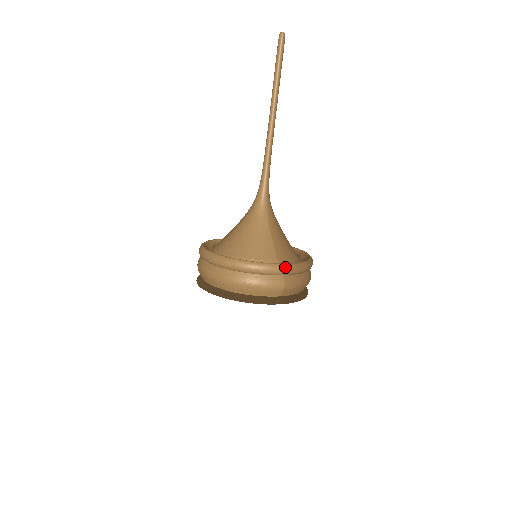
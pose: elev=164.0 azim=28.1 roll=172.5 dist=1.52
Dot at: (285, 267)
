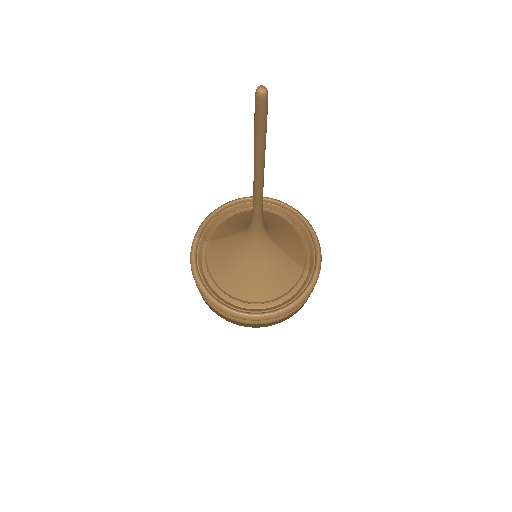
Dot at: occluded
